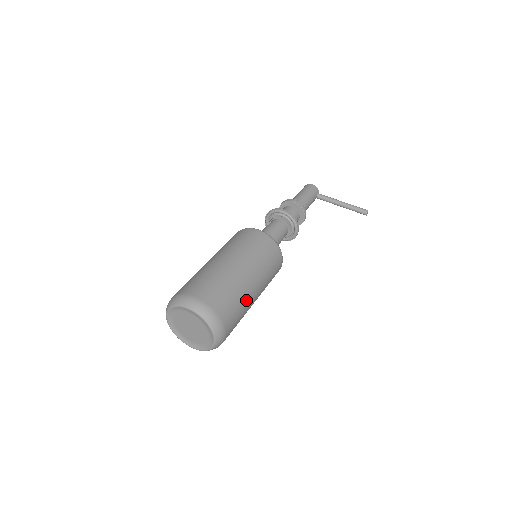
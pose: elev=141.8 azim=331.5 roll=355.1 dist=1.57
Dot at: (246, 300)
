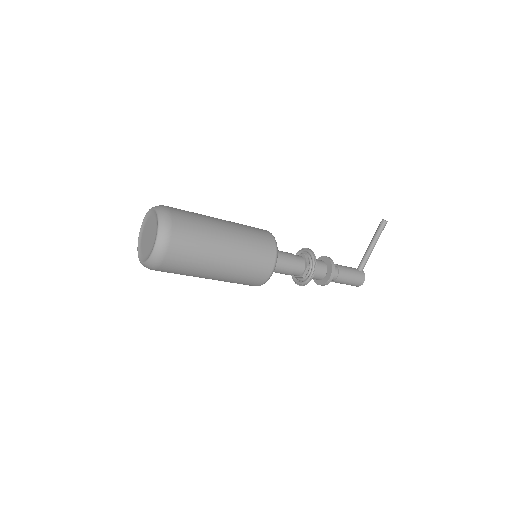
Dot at: occluded
